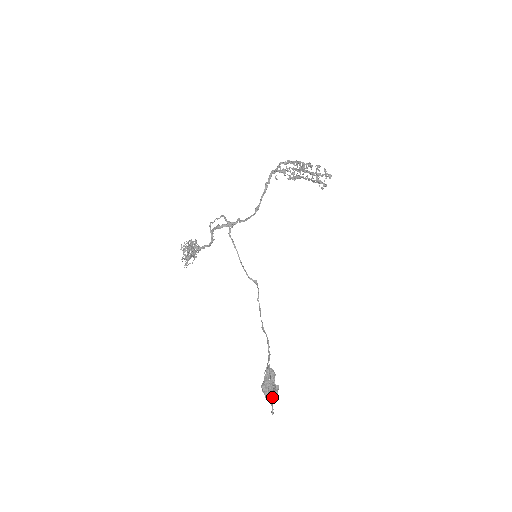
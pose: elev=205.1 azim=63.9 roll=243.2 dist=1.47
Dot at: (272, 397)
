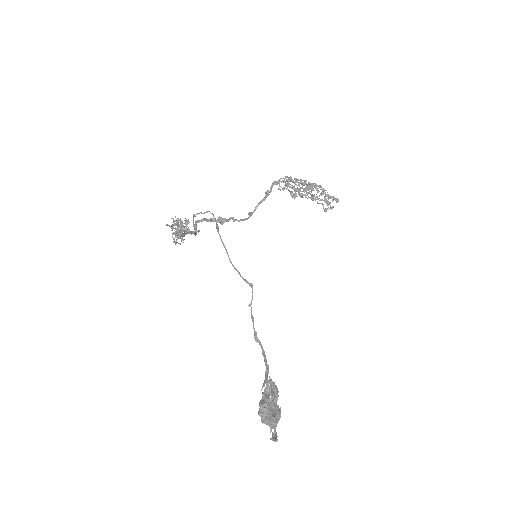
Dot at: (276, 418)
